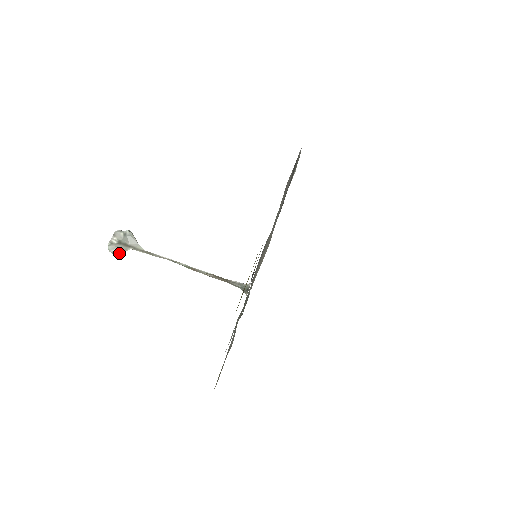
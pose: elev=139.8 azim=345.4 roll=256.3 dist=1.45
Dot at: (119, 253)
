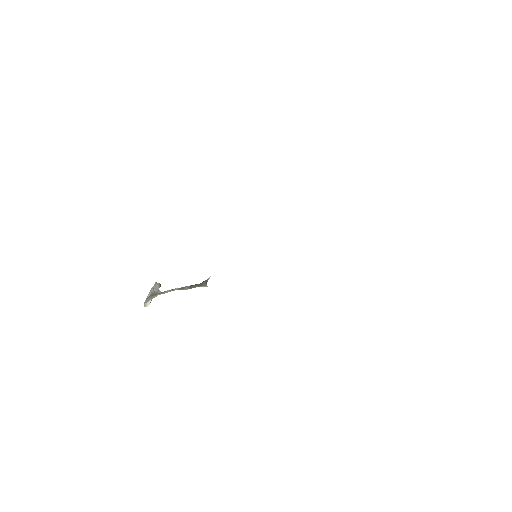
Dot at: (146, 303)
